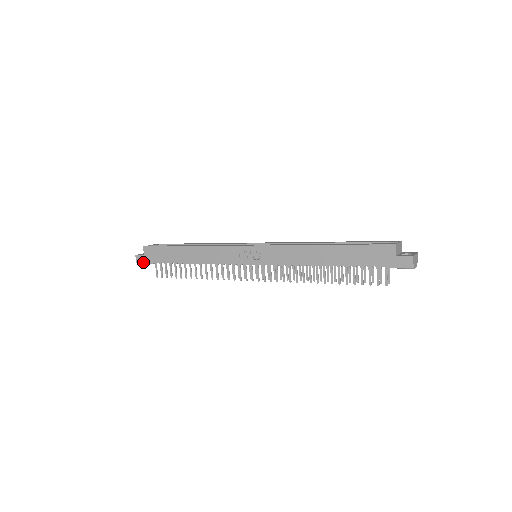
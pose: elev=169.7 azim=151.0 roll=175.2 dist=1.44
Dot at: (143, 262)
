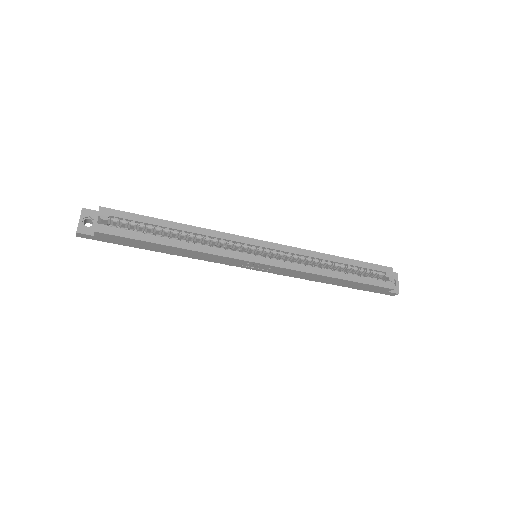
Dot at: occluded
